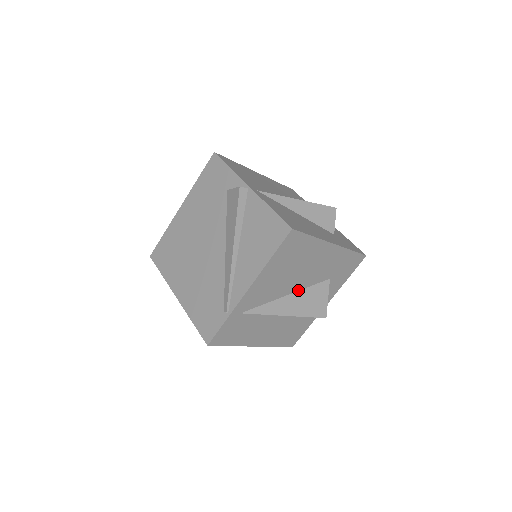
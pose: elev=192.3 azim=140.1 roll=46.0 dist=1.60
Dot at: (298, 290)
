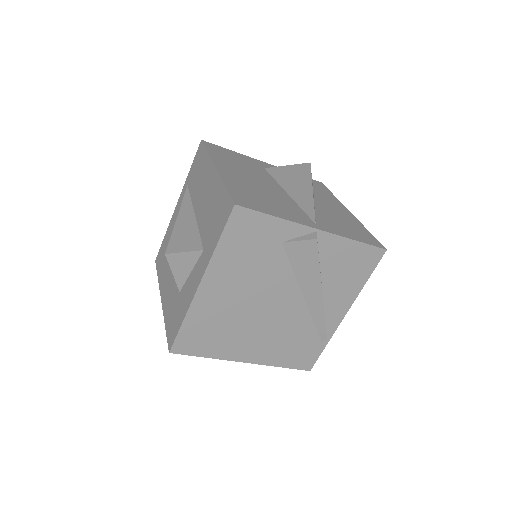
Dot at: occluded
